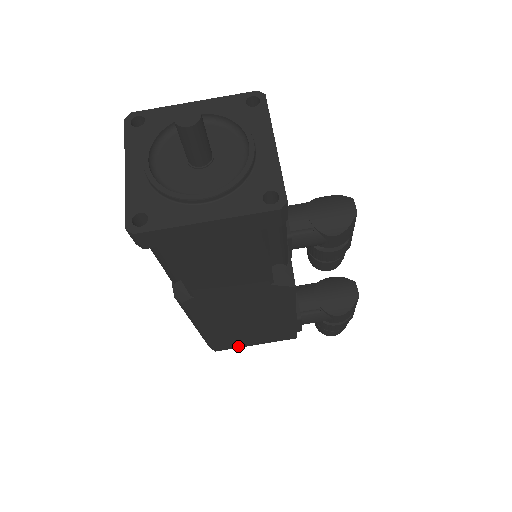
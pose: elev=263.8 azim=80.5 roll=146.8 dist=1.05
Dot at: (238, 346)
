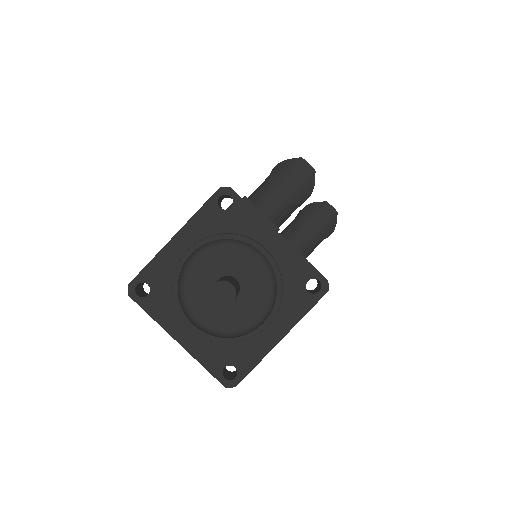
Dot at: occluded
